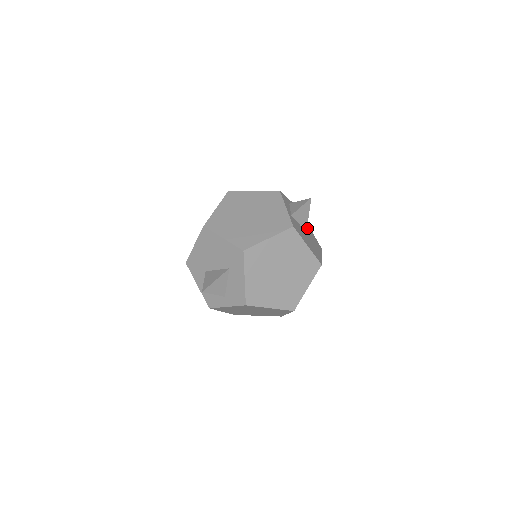
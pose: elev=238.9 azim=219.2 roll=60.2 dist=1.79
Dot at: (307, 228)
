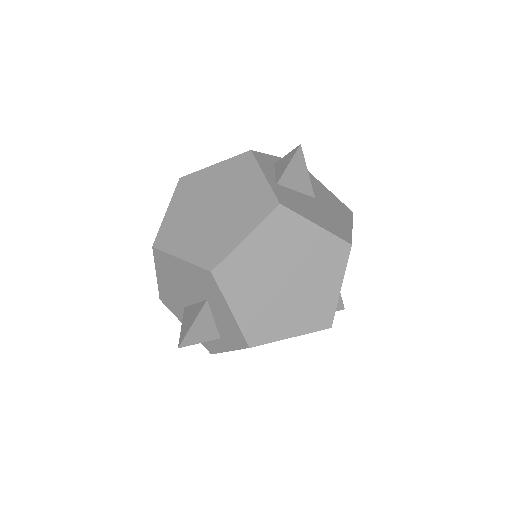
Dot at: (317, 189)
